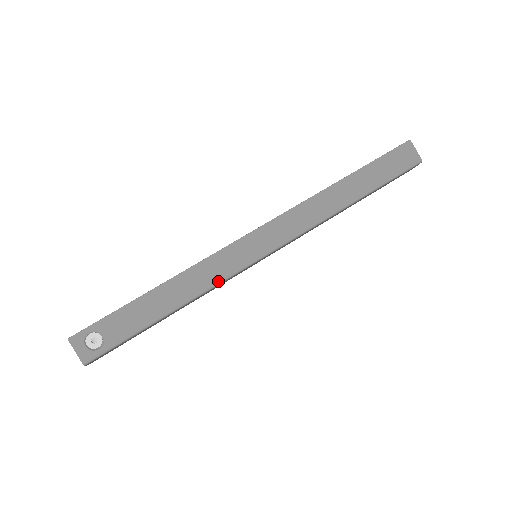
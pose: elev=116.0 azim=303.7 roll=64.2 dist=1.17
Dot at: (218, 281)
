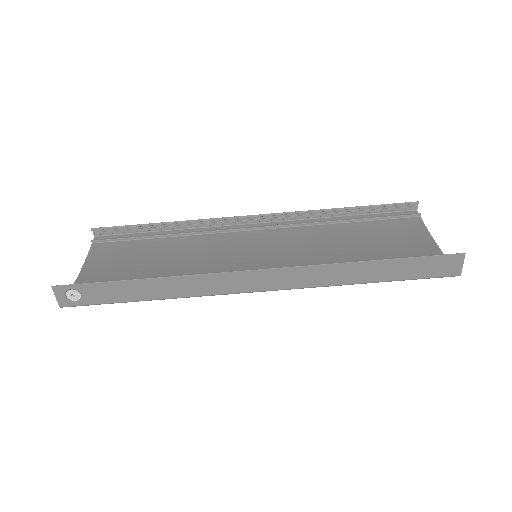
Dot at: (198, 295)
